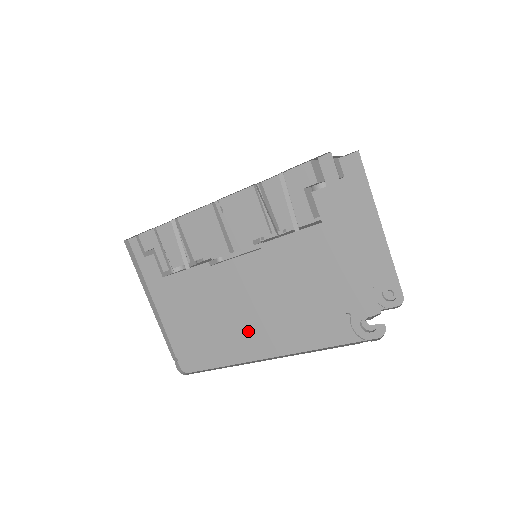
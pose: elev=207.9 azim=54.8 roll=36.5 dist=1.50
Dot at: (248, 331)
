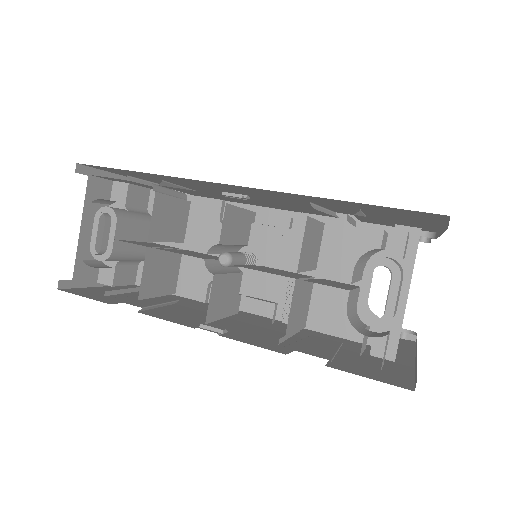
Dot at: occluded
